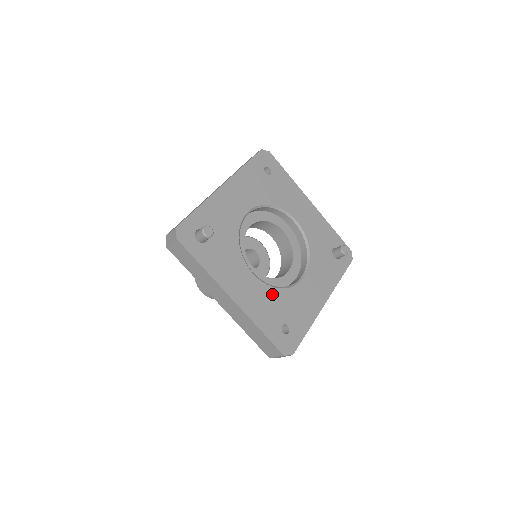
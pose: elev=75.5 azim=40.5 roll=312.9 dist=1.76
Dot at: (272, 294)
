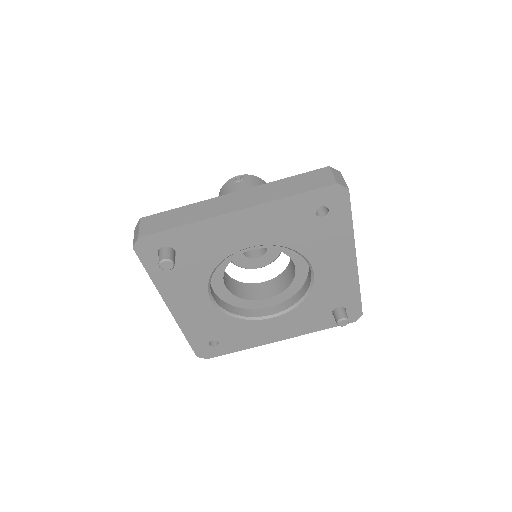
Dot at: (220, 318)
